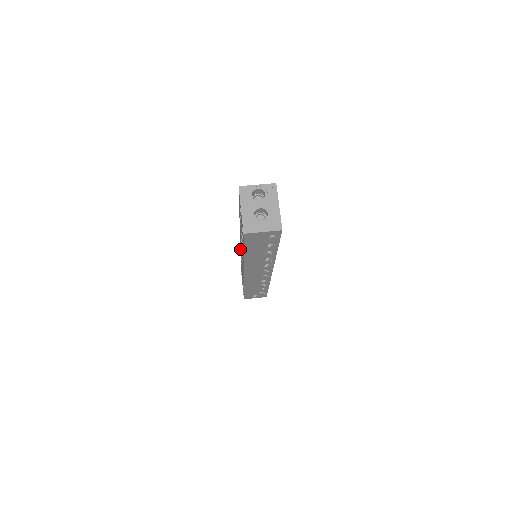
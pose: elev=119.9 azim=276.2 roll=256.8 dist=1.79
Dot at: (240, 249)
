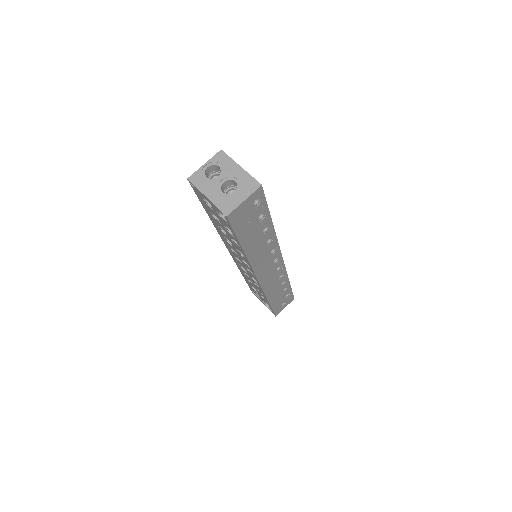
Dot at: occluded
